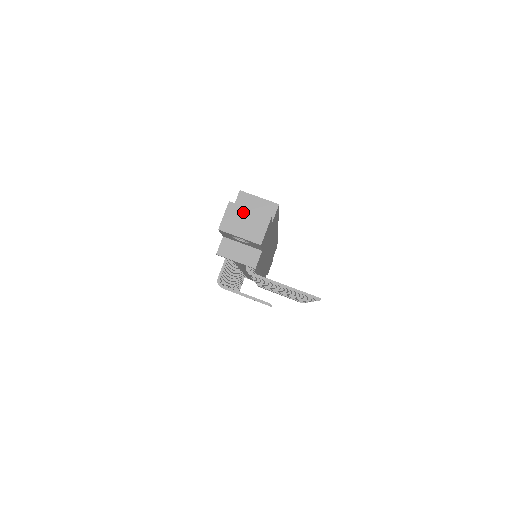
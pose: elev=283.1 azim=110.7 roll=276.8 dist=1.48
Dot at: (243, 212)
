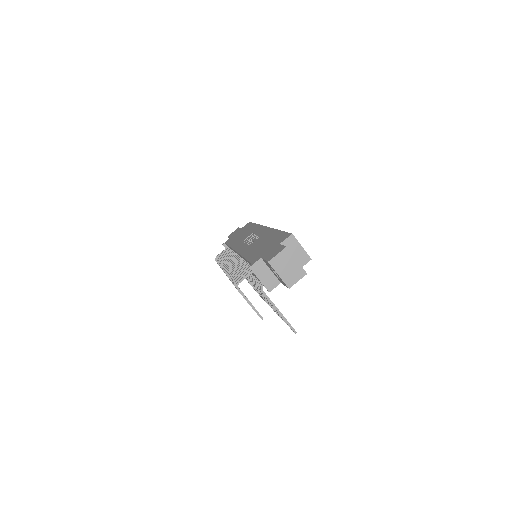
Dot at: (291, 260)
